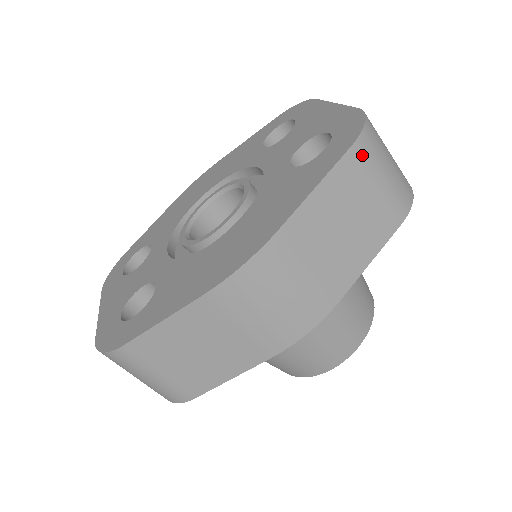
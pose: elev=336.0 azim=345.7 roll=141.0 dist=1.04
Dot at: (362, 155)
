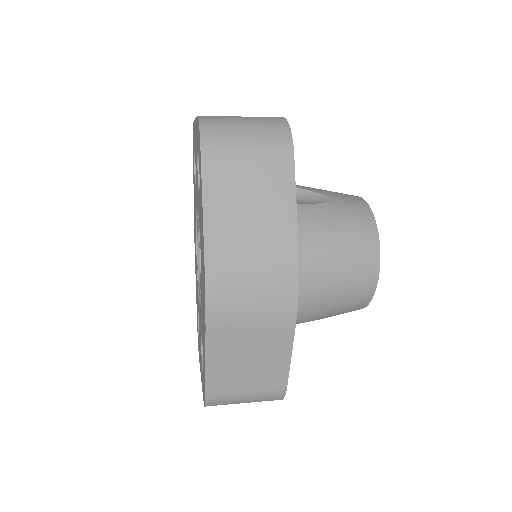
Dot at: (215, 150)
